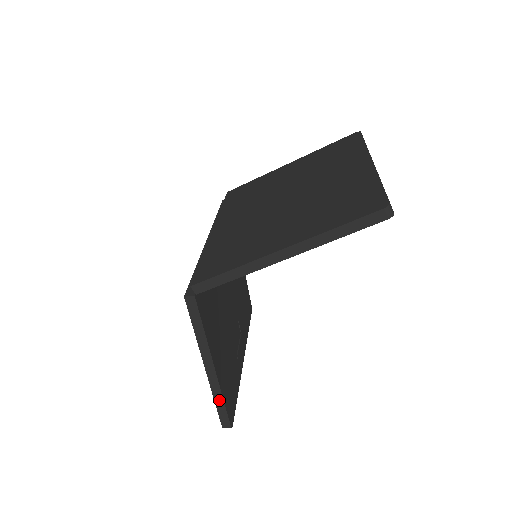
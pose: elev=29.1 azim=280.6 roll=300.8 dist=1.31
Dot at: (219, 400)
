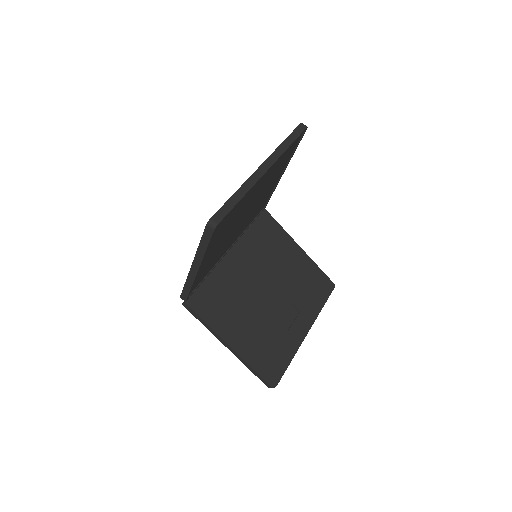
Dot at: (250, 368)
